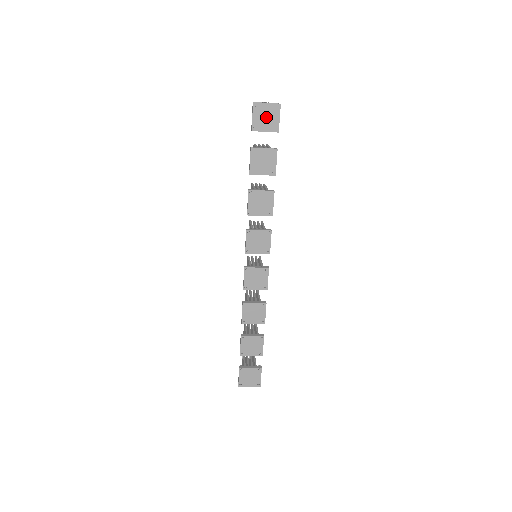
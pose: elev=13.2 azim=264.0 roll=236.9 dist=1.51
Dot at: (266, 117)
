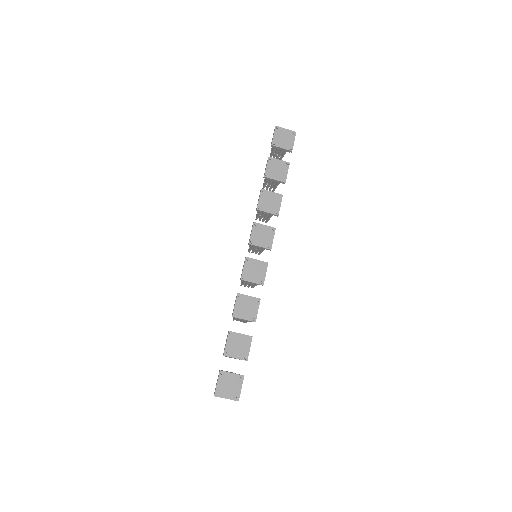
Dot at: (284, 138)
